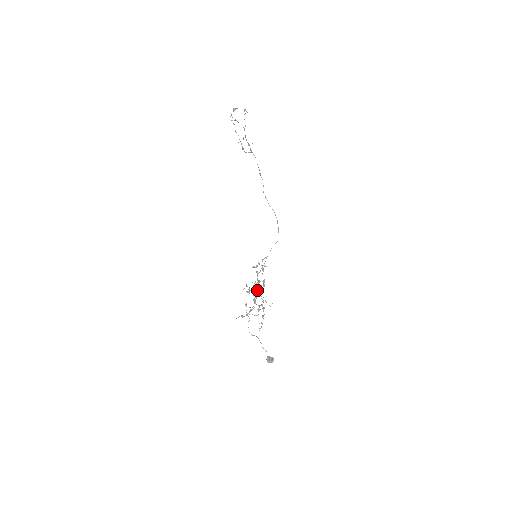
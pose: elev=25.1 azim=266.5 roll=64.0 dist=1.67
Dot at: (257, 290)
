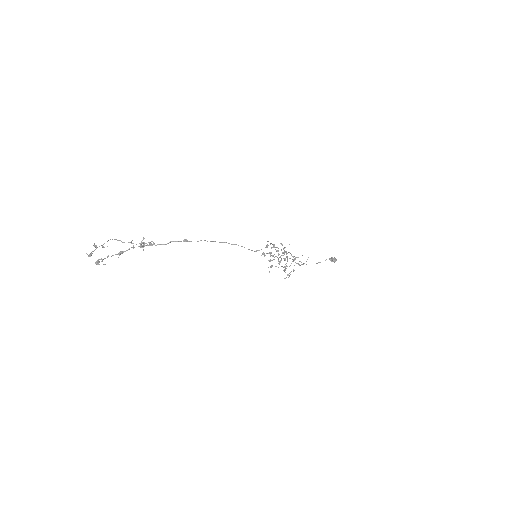
Dot at: occluded
